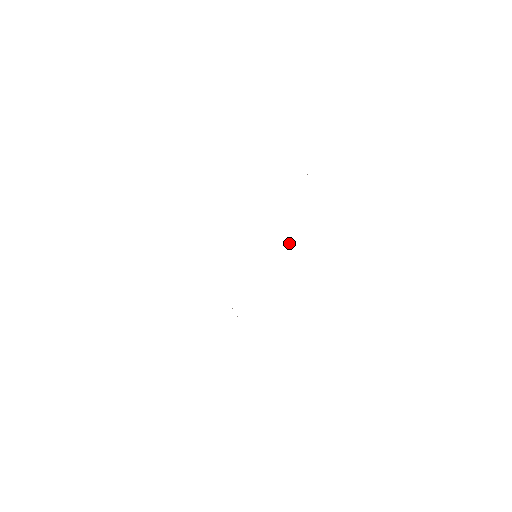
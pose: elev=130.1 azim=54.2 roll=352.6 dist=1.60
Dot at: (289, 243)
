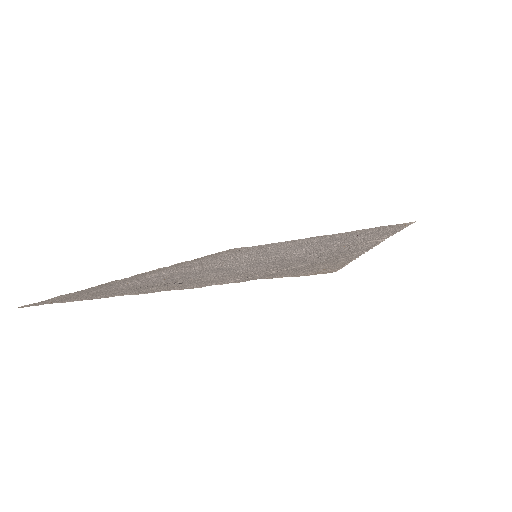
Dot at: (376, 234)
